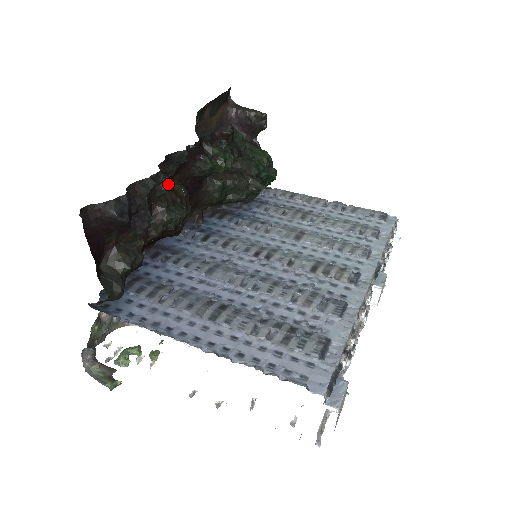
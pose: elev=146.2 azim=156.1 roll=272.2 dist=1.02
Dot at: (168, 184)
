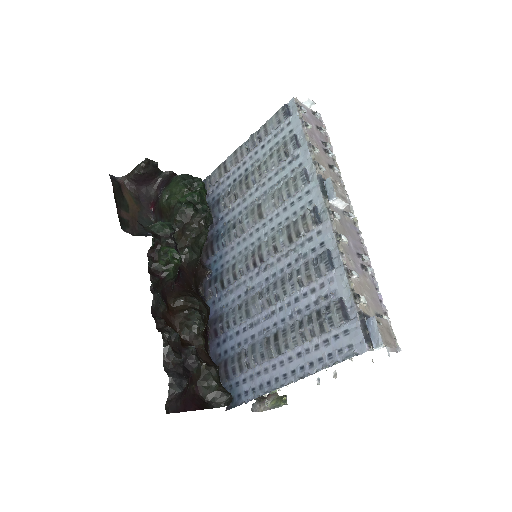
Dot at: (171, 313)
